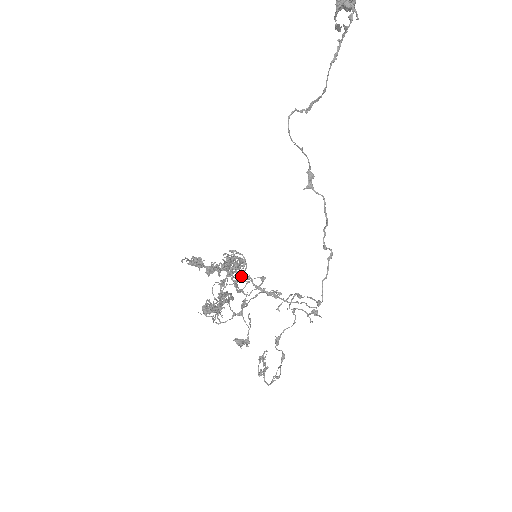
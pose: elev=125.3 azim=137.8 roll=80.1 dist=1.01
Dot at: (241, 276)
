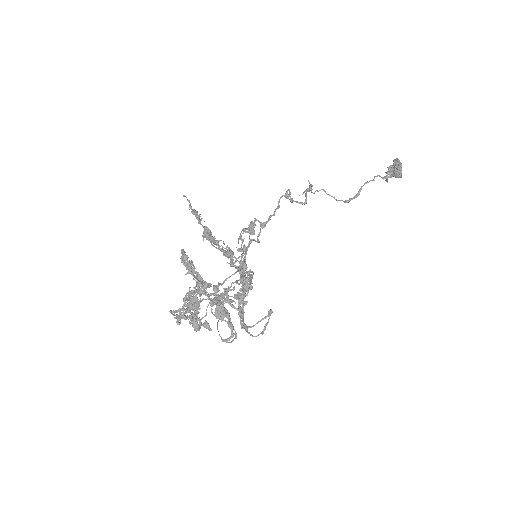
Dot at: (246, 295)
